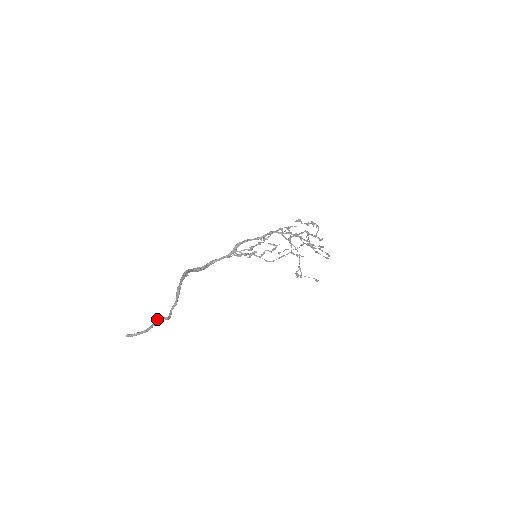
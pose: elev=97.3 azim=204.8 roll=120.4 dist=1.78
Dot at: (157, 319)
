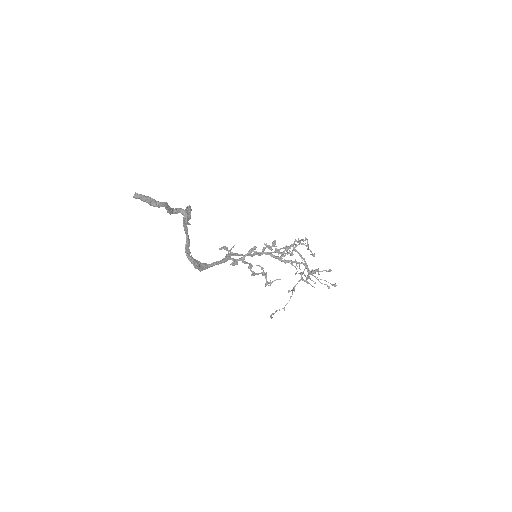
Dot at: (172, 209)
